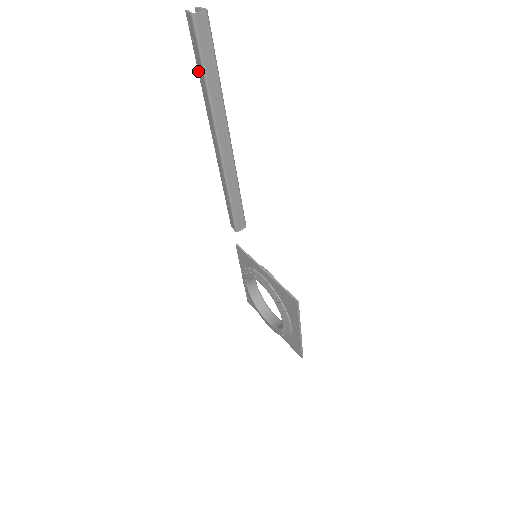
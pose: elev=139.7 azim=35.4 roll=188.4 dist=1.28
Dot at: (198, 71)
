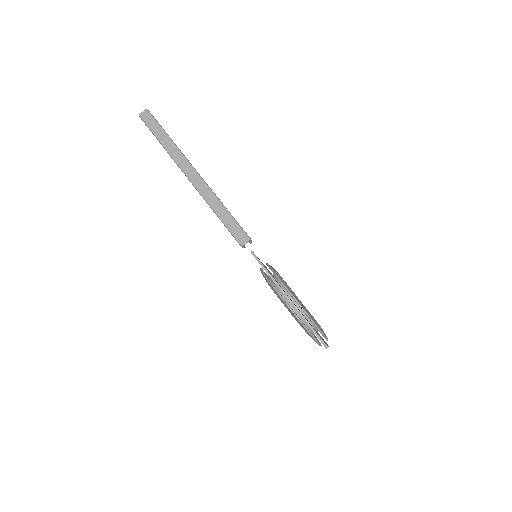
Dot at: occluded
